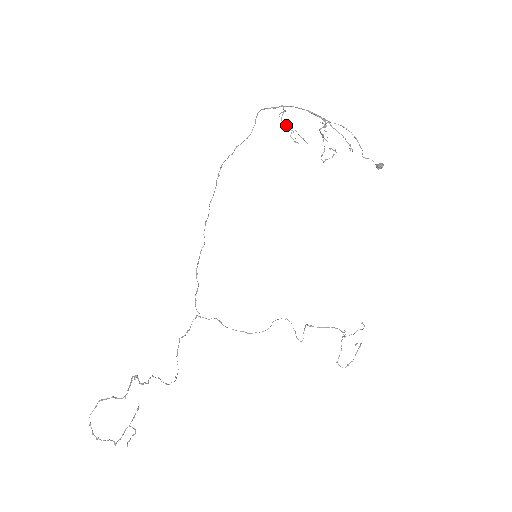
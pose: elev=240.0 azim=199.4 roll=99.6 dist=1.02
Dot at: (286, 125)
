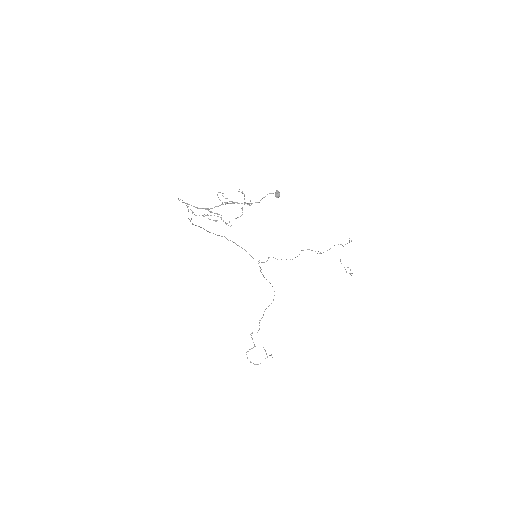
Dot at: occluded
